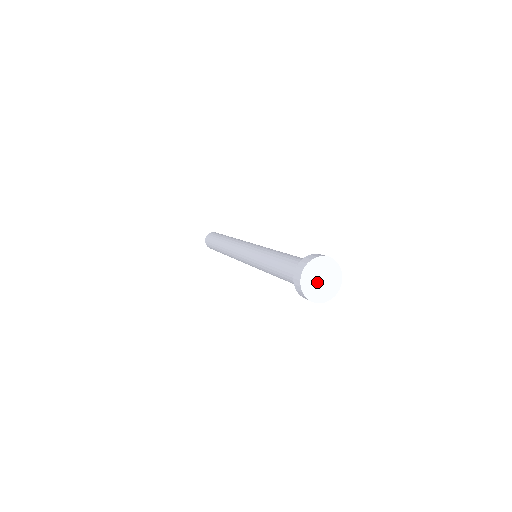
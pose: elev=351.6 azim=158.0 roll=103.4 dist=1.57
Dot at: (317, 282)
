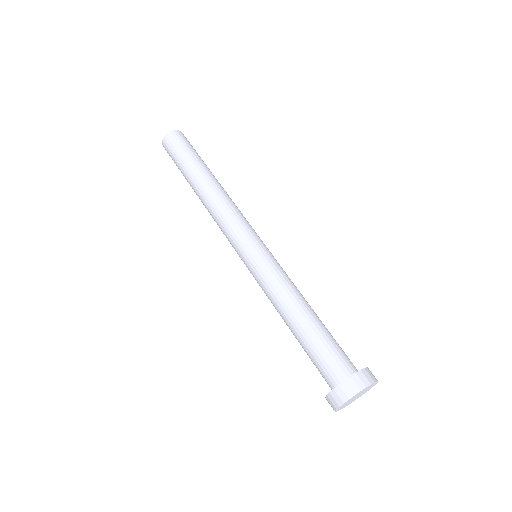
Dot at: (352, 400)
